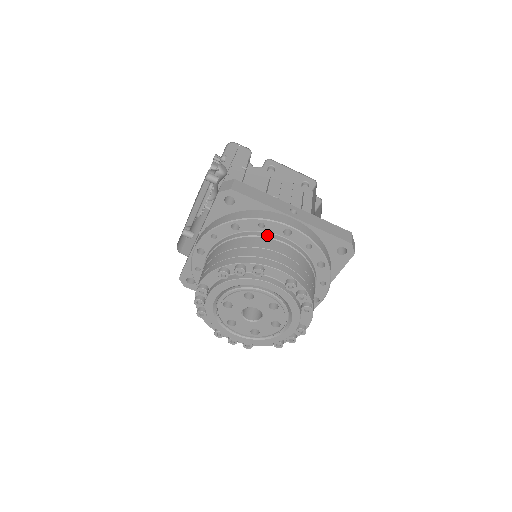
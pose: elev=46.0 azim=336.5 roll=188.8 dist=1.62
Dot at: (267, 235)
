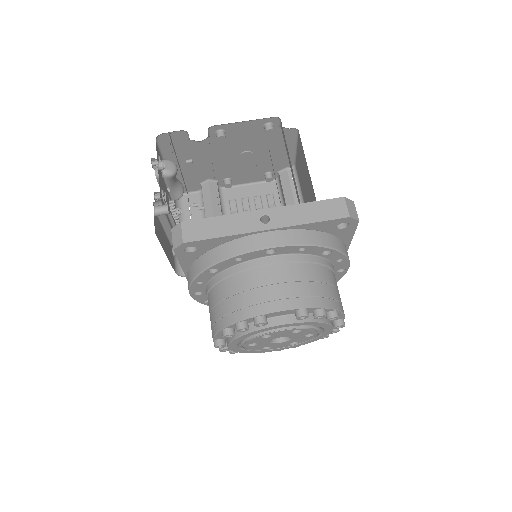
Dot at: (250, 265)
